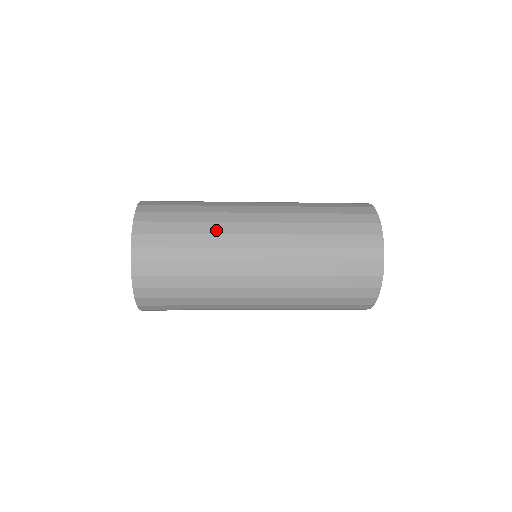
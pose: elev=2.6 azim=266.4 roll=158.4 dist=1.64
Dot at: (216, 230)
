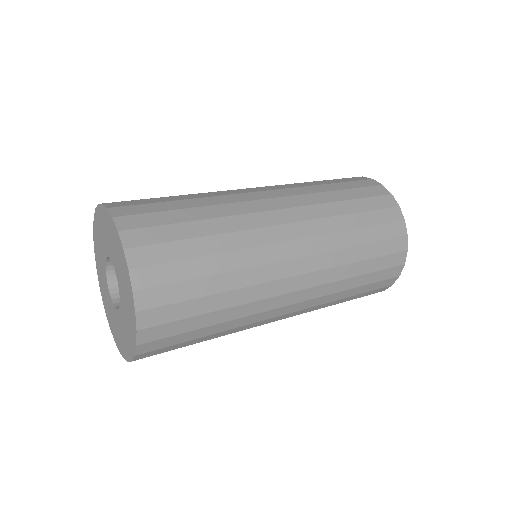
Dot at: (244, 313)
